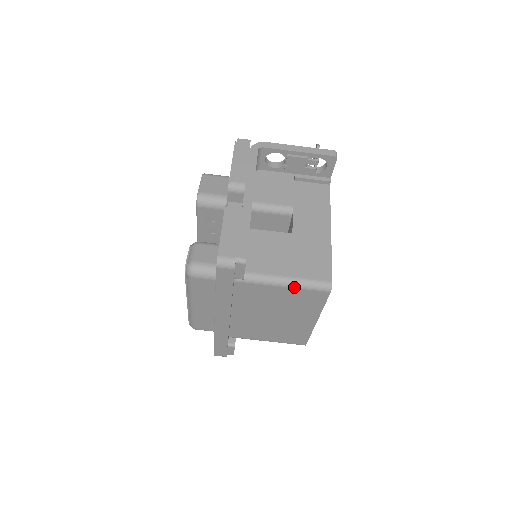
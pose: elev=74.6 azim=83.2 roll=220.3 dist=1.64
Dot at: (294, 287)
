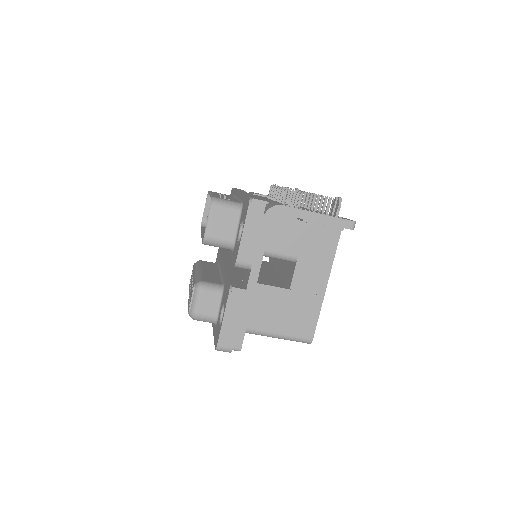
Dot at: (280, 338)
